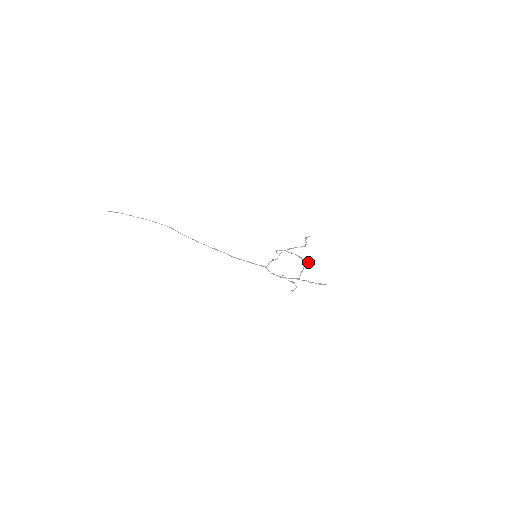
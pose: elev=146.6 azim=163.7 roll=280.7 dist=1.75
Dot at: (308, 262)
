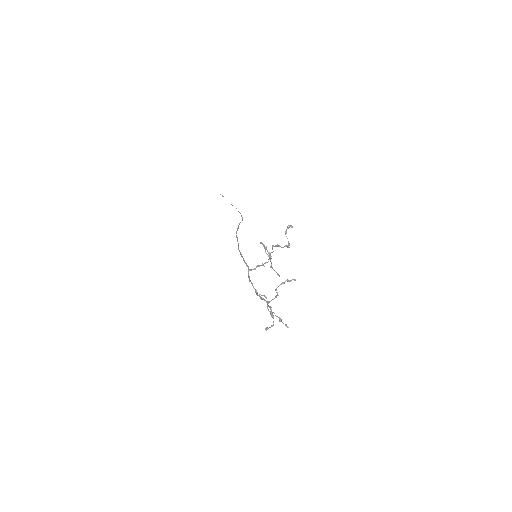
Dot at: (289, 280)
